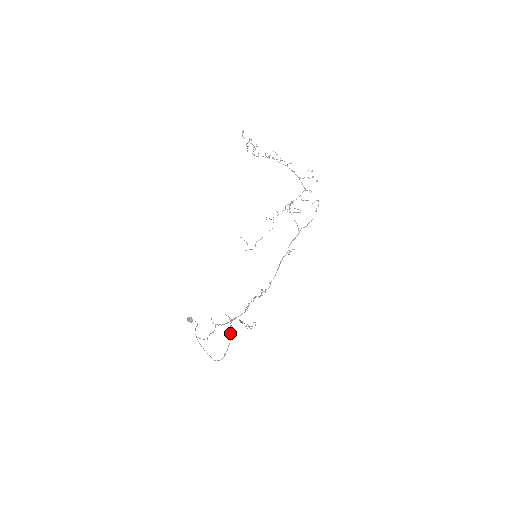
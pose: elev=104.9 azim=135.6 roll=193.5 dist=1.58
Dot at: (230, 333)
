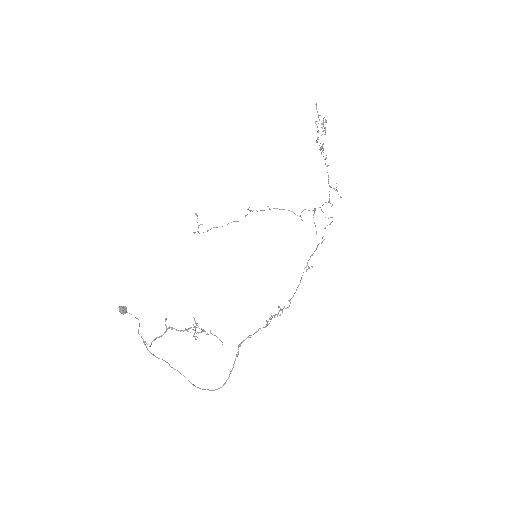
Dot at: (237, 356)
